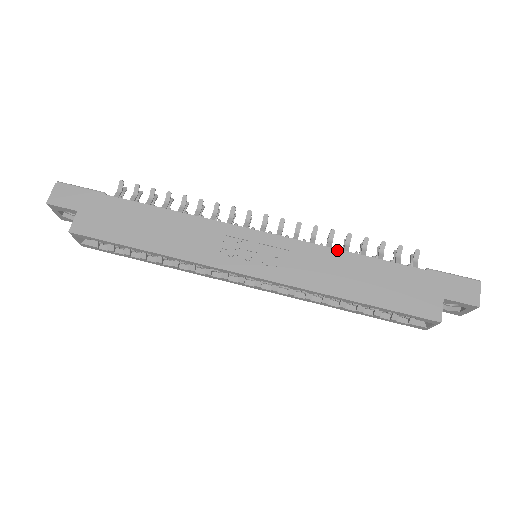
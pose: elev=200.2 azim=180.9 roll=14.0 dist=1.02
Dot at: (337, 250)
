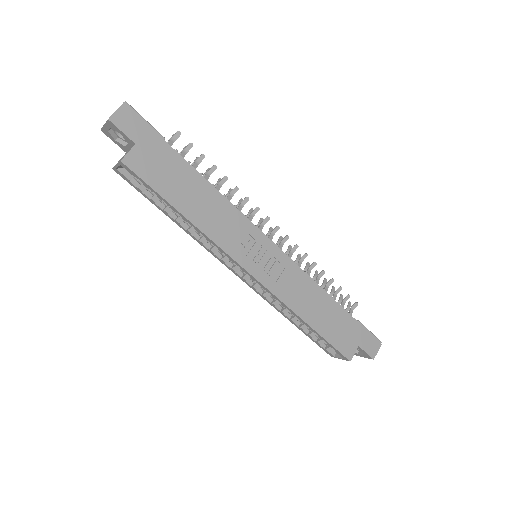
Dot at: (315, 282)
